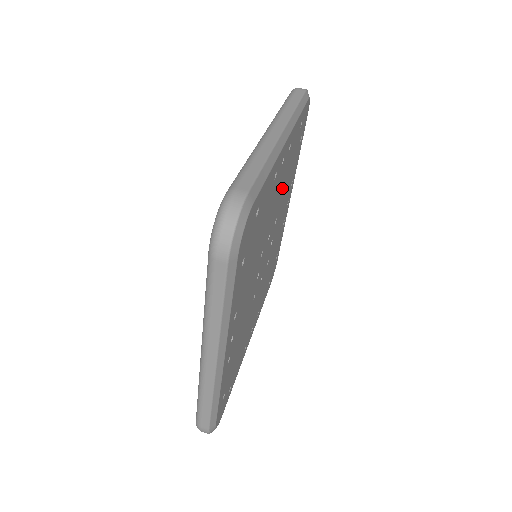
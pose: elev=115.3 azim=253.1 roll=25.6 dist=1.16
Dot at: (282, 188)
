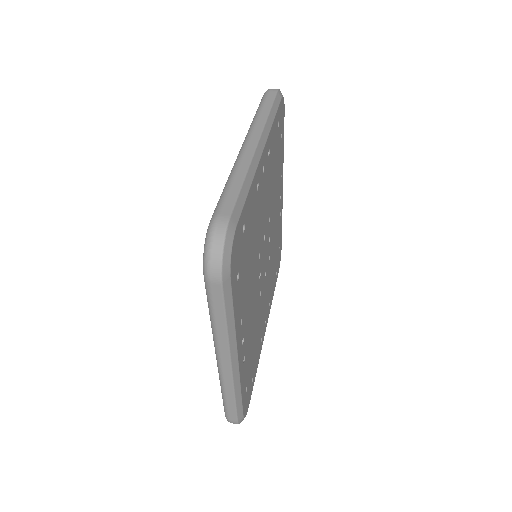
Dot at: (274, 239)
